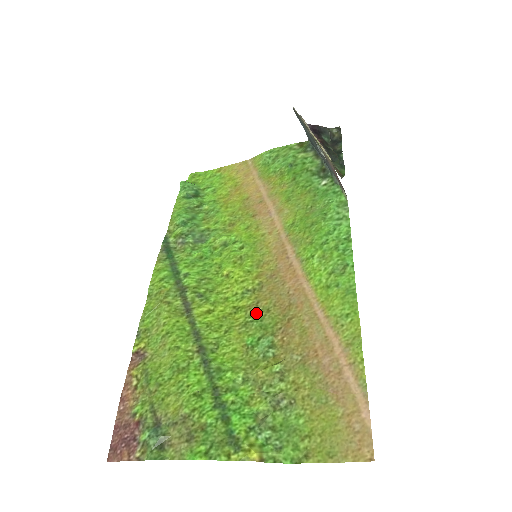
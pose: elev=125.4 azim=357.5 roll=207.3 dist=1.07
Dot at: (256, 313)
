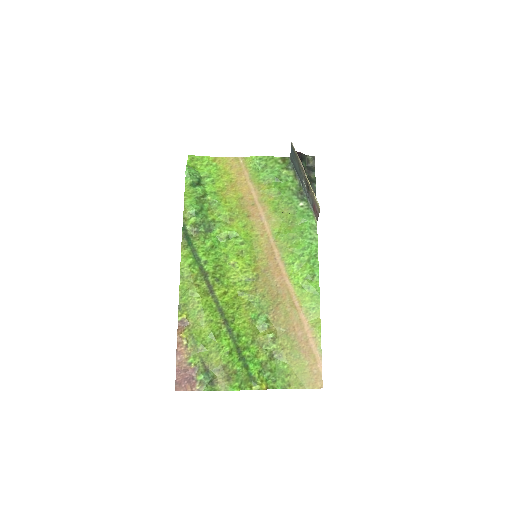
Dot at: (256, 297)
